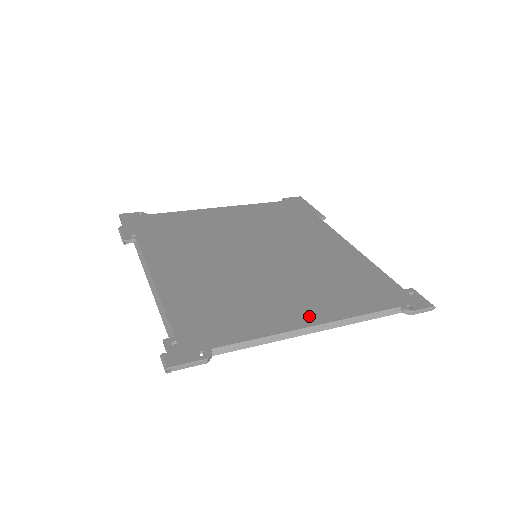
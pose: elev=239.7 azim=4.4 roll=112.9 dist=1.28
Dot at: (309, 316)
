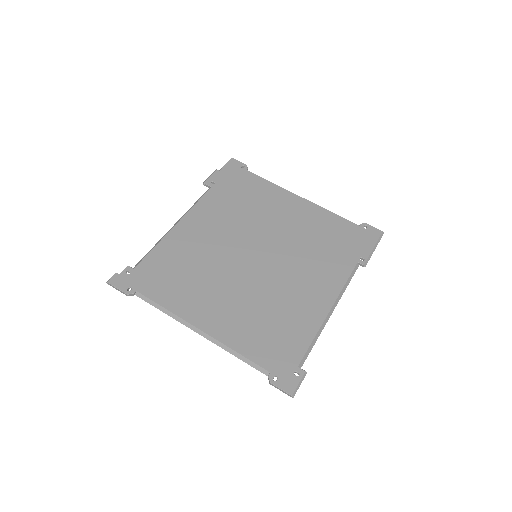
Dot at: (208, 322)
